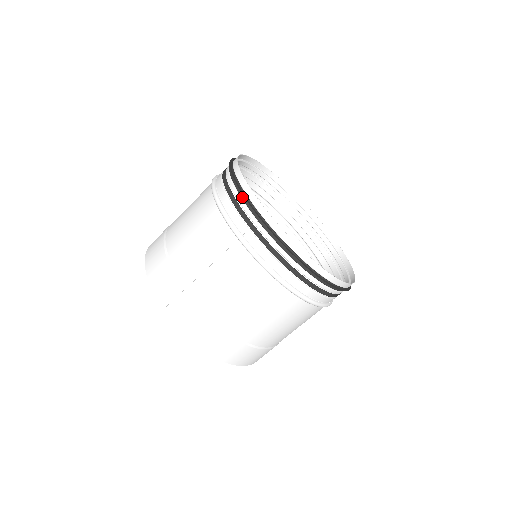
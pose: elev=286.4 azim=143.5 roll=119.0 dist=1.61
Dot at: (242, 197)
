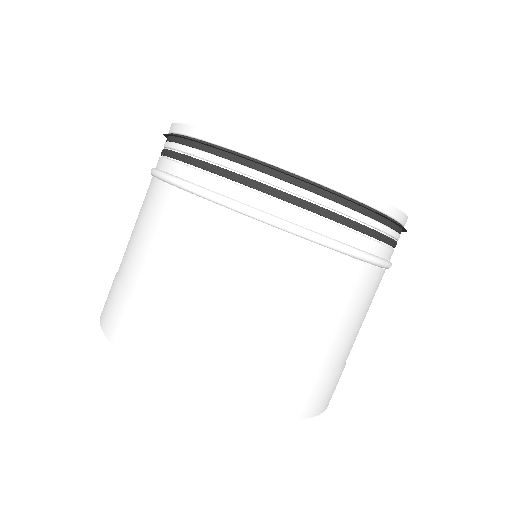
Dot at: (242, 163)
